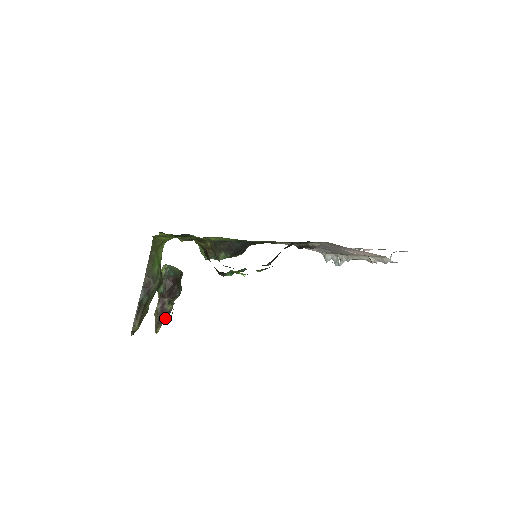
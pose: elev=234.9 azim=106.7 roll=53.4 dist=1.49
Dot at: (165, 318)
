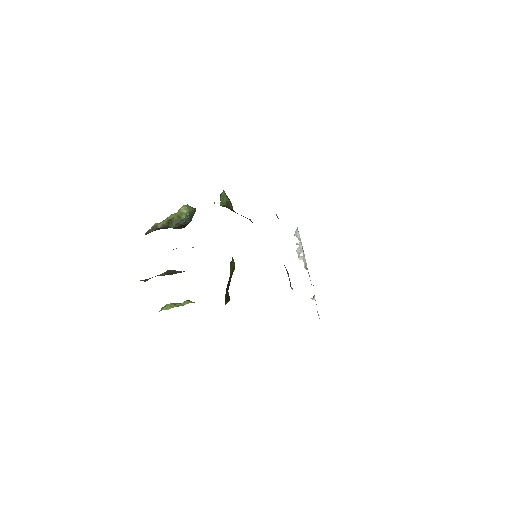
Dot at: occluded
